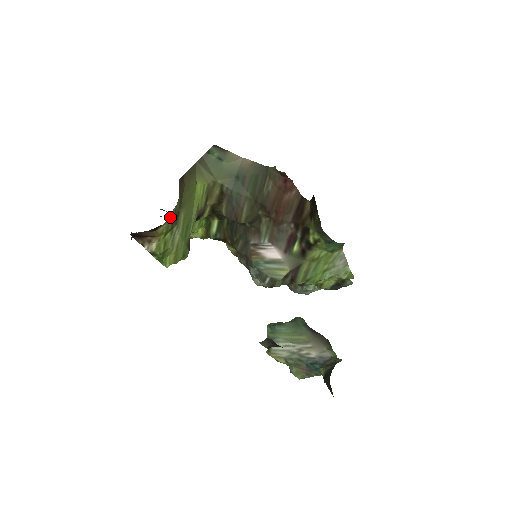
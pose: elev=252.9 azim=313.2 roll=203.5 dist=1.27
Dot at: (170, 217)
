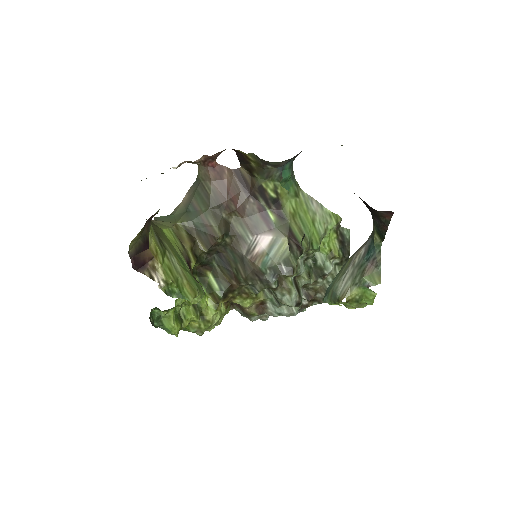
Dot at: (152, 234)
